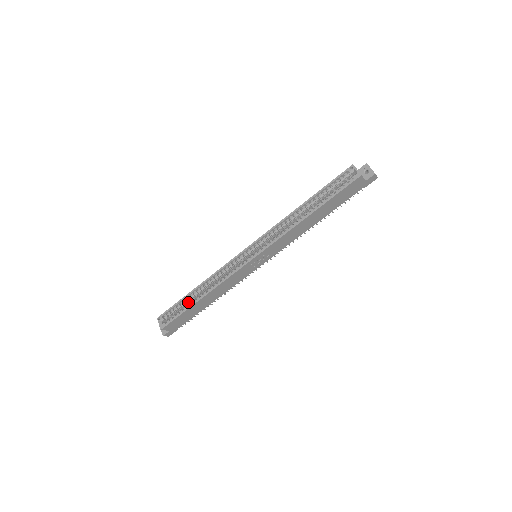
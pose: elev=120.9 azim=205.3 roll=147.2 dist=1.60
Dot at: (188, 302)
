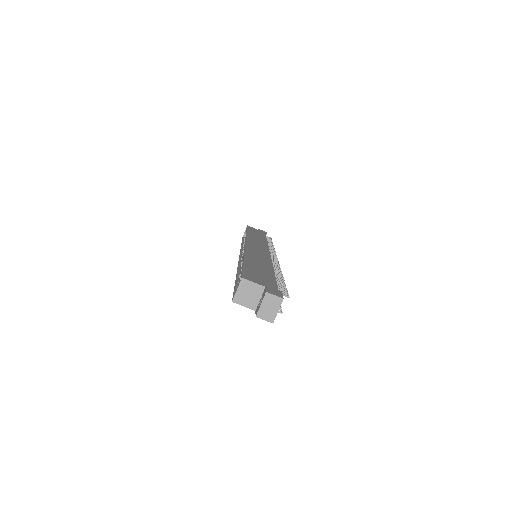
Dot at: occluded
